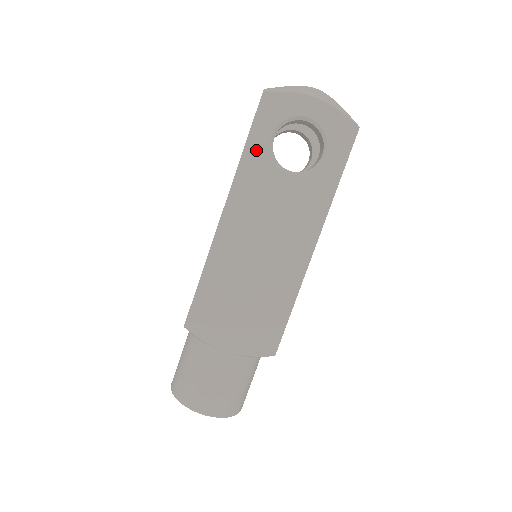
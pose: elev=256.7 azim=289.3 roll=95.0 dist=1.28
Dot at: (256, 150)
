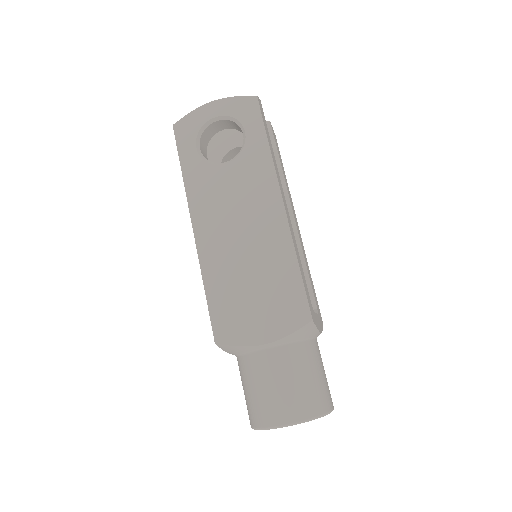
Dot at: (191, 165)
